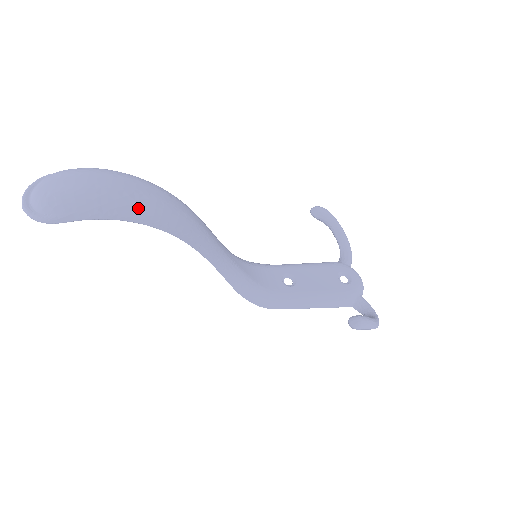
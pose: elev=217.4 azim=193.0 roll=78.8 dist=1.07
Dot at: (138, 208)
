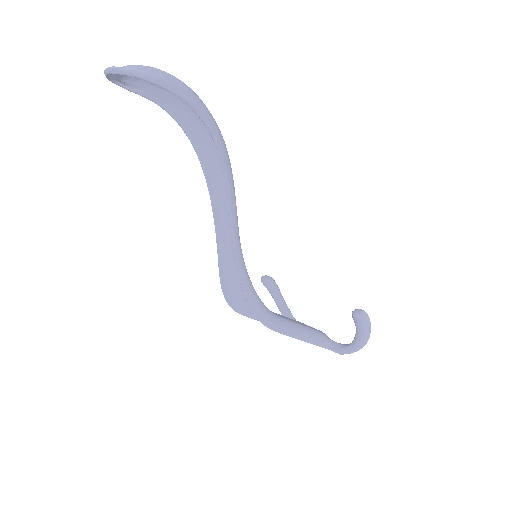
Dot at: (210, 114)
